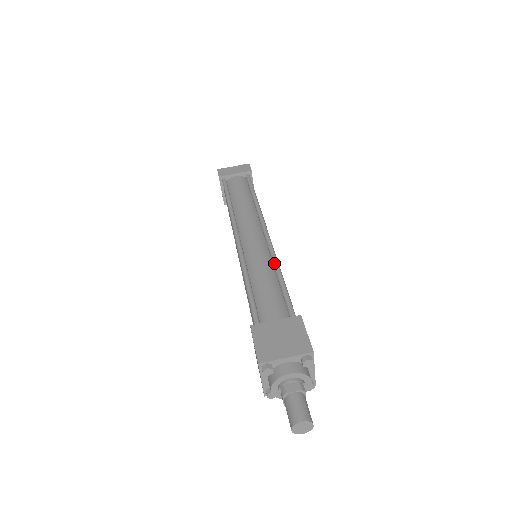
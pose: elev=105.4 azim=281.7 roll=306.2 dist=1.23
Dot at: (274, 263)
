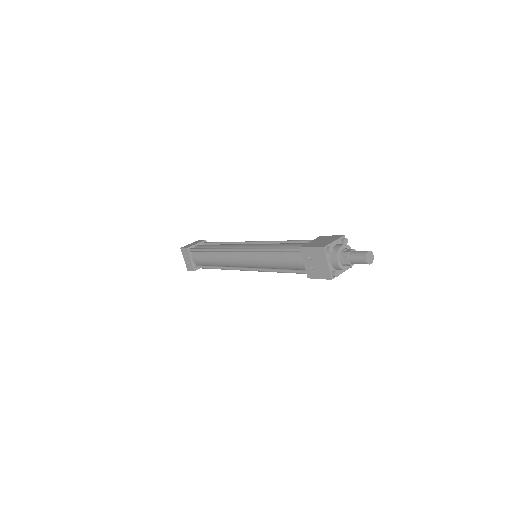
Dot at: (277, 241)
